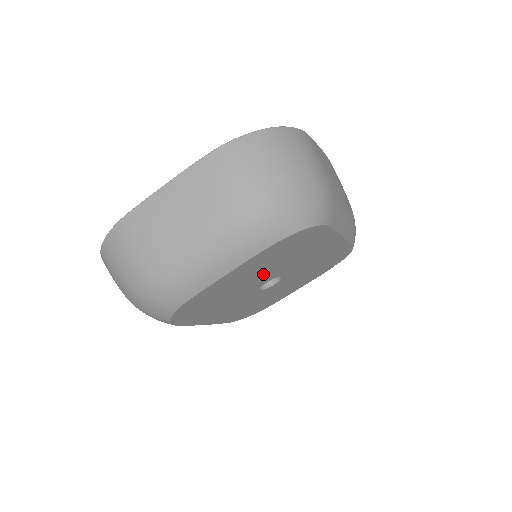
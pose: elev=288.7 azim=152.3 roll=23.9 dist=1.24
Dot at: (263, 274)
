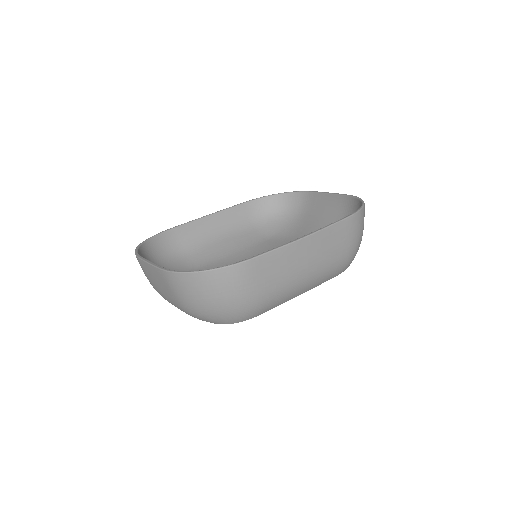
Dot at: occluded
